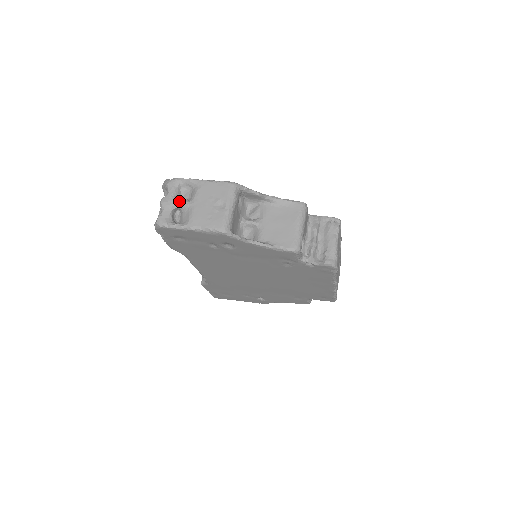
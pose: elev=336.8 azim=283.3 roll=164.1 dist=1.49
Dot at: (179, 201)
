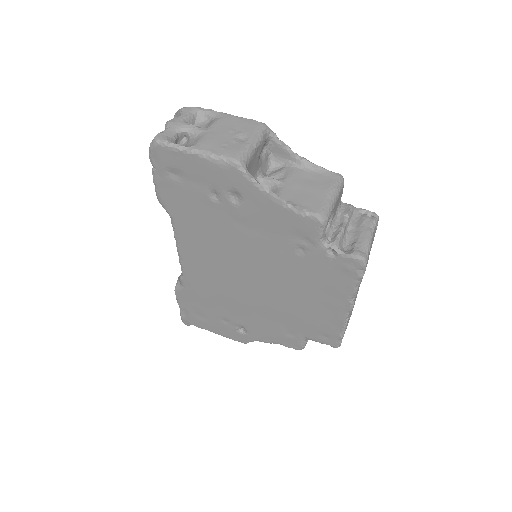
Dot at: (191, 125)
